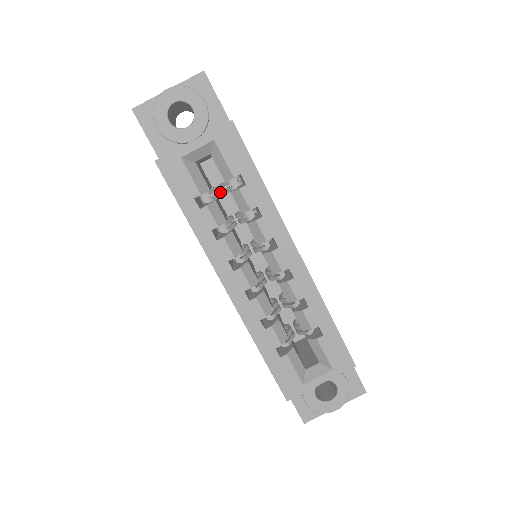
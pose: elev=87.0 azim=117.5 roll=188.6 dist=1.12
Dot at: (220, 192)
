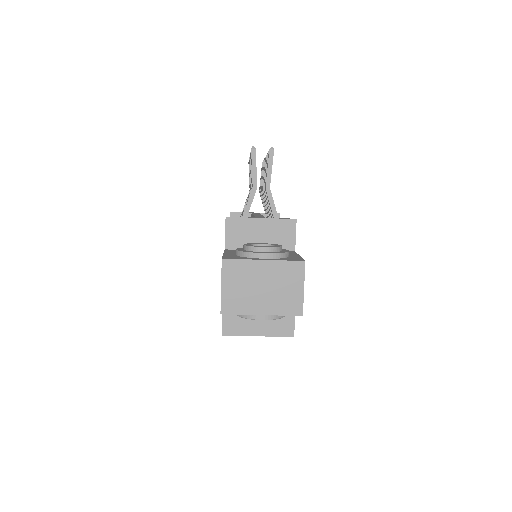
Dot at: occluded
